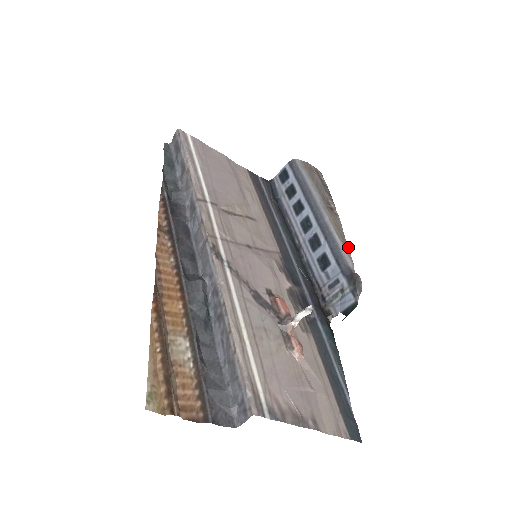
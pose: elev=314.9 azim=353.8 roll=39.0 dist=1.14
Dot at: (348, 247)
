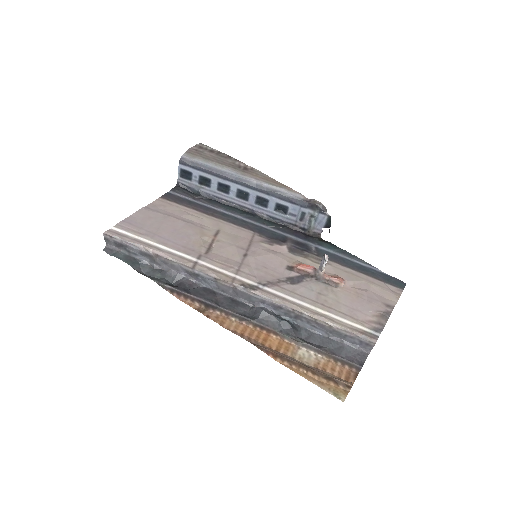
Dot at: (286, 186)
